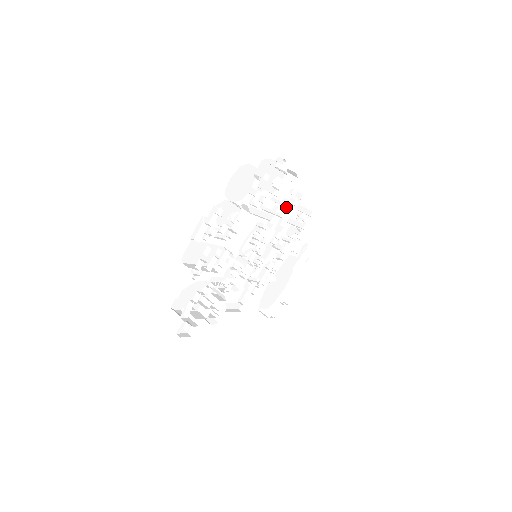
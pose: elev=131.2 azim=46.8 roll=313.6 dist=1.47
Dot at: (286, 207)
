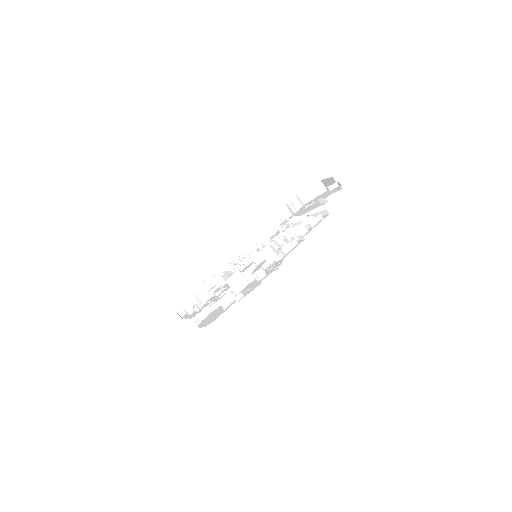
Dot at: (279, 249)
